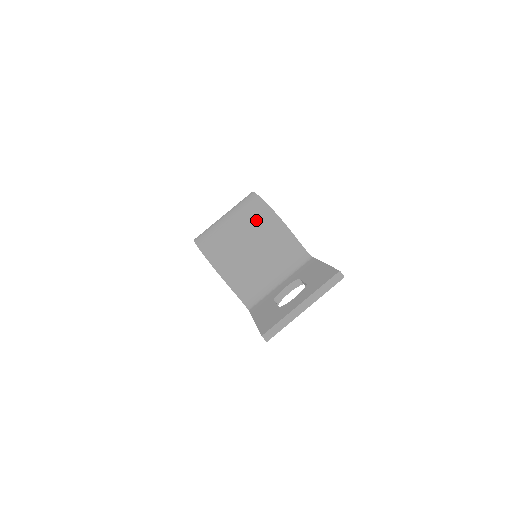
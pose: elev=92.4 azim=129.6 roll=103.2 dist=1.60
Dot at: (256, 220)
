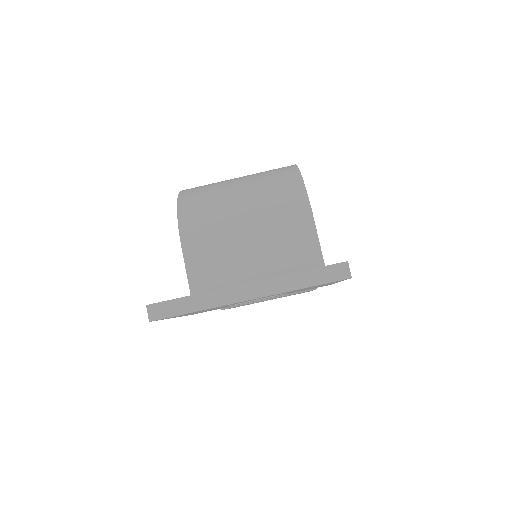
Dot at: (273, 186)
